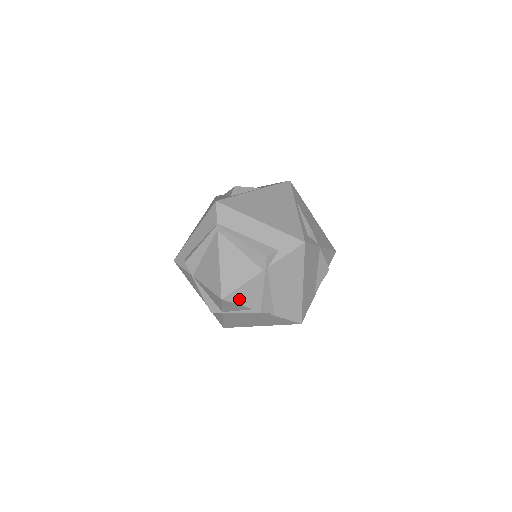
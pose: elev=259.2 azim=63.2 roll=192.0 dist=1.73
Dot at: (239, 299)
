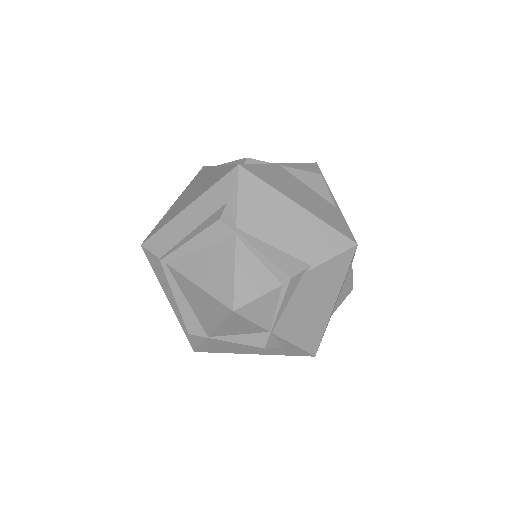
Dot at: (252, 291)
